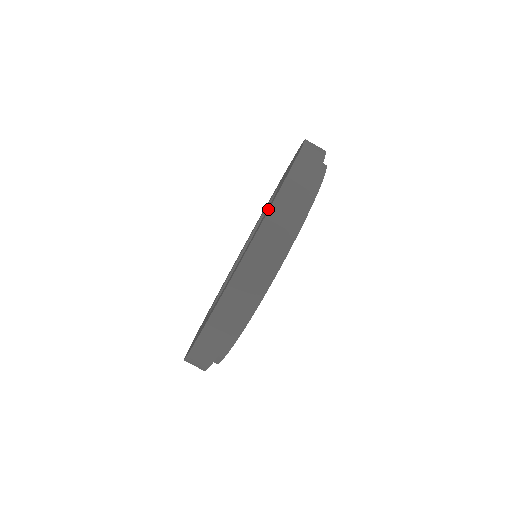
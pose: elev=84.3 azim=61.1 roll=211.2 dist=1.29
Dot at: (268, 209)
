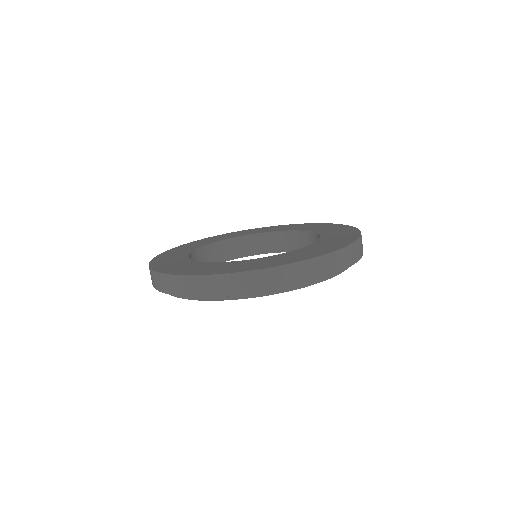
Dot at: (300, 258)
